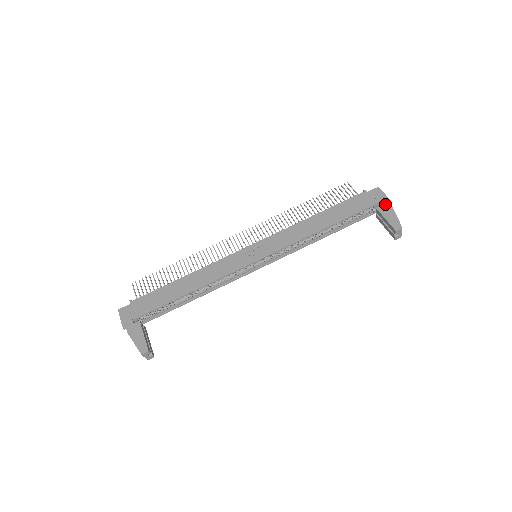
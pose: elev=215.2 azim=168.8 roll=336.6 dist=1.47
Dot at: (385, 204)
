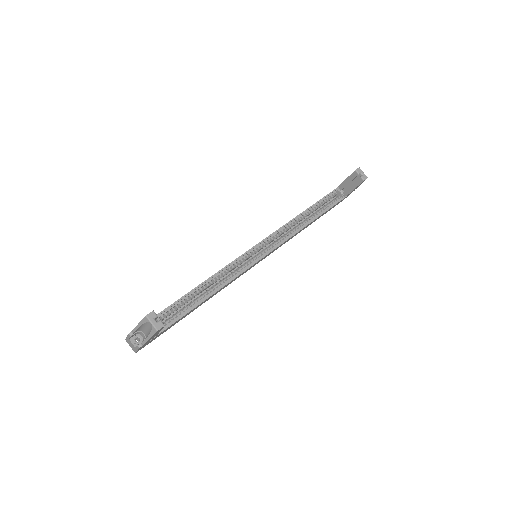
Dot at: occluded
